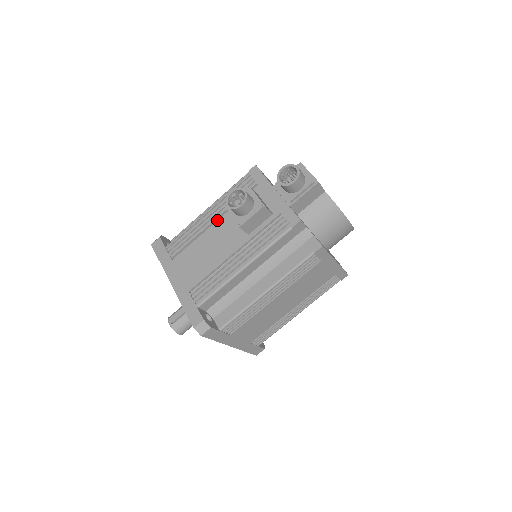
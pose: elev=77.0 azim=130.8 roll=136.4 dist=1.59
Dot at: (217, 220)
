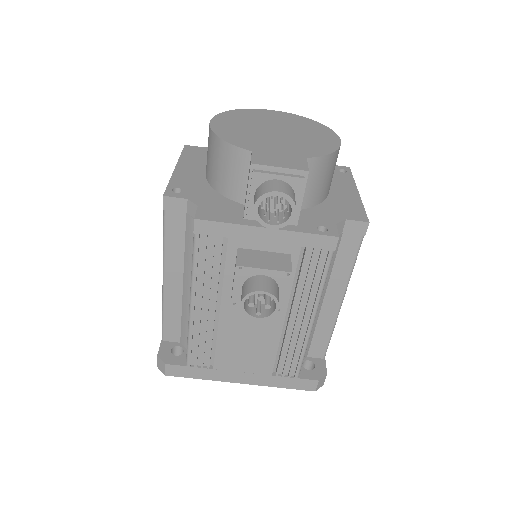
Dot at: (219, 307)
